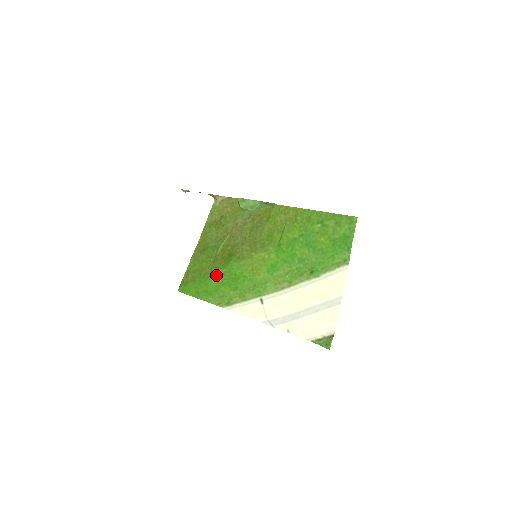
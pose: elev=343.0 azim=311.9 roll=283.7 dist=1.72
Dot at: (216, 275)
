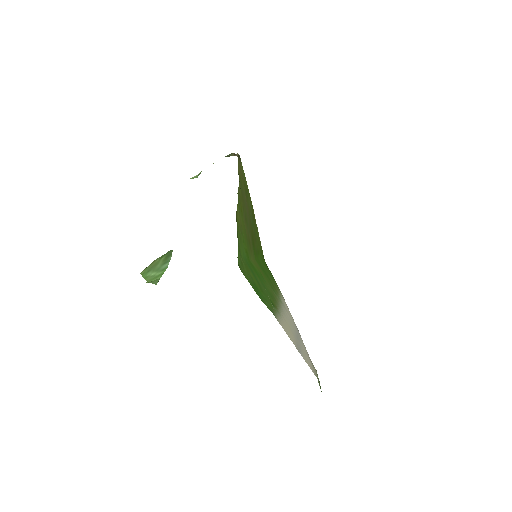
Dot at: (259, 260)
